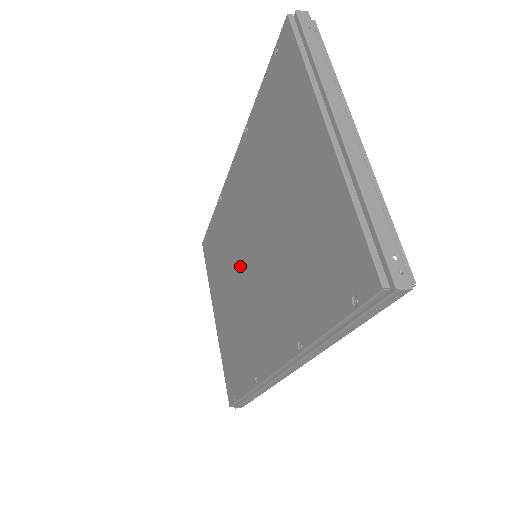
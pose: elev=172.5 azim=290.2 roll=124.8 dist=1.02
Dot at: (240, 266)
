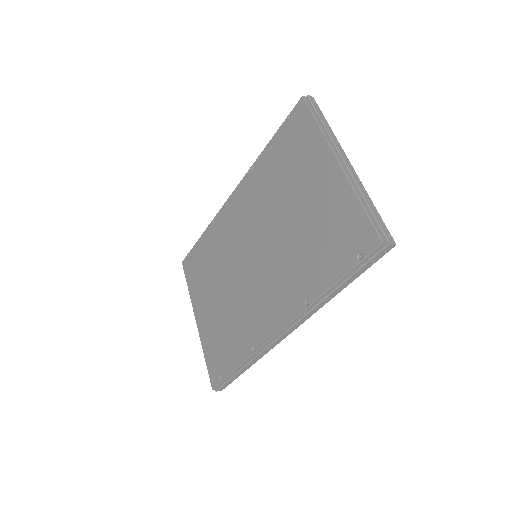
Dot at: (238, 267)
